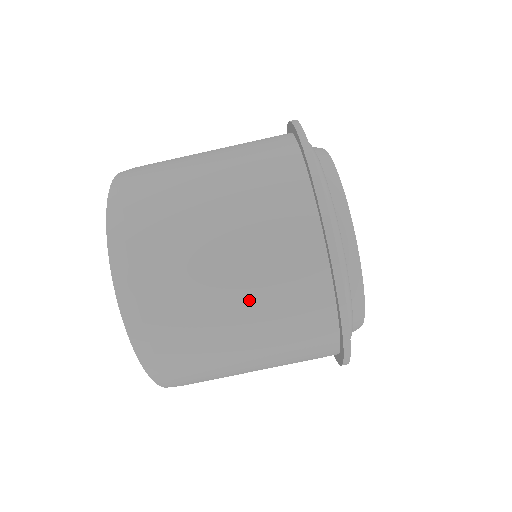
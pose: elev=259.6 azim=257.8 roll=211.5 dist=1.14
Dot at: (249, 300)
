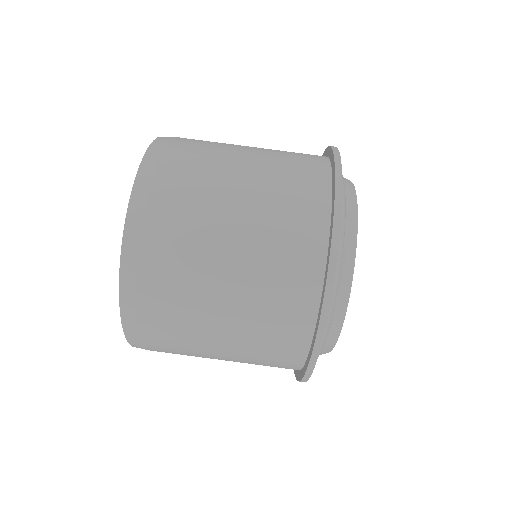
Dot at: (233, 356)
